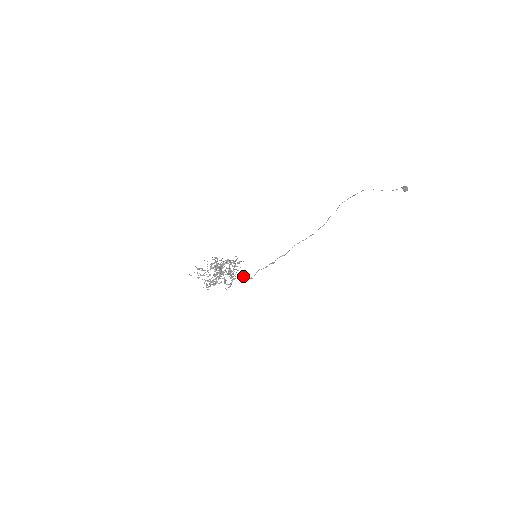
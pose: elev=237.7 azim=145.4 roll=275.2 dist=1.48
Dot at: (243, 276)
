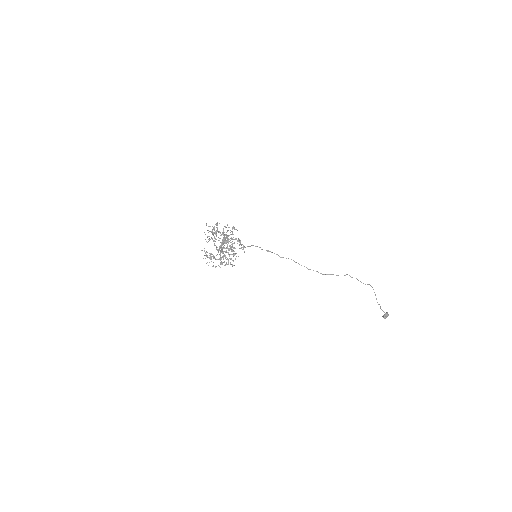
Dot at: (239, 245)
